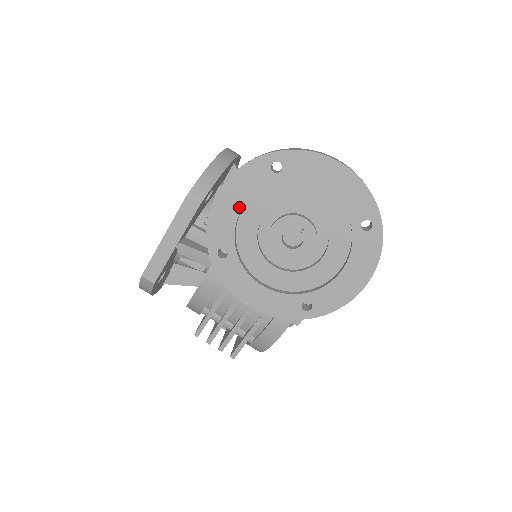
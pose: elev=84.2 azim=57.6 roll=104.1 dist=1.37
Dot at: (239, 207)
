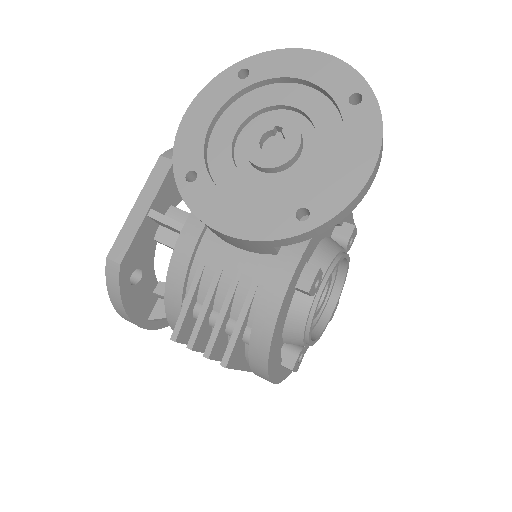
Dot at: (207, 122)
